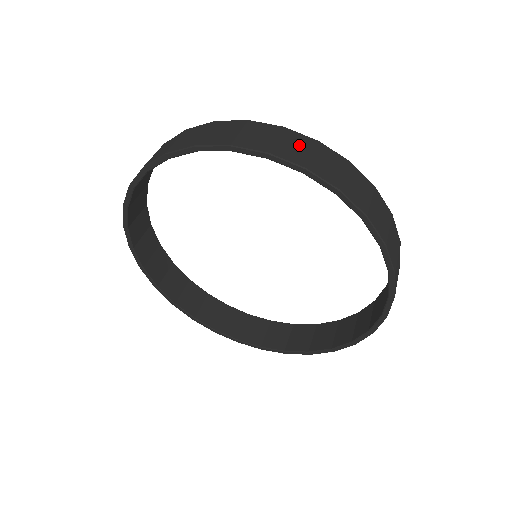
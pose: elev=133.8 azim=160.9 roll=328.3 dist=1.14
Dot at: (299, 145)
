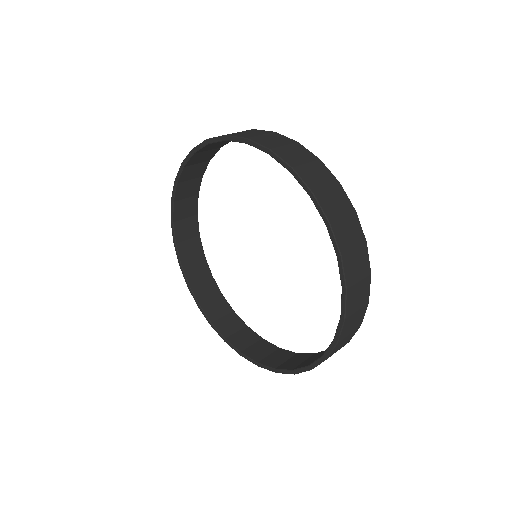
Dot at: (321, 176)
